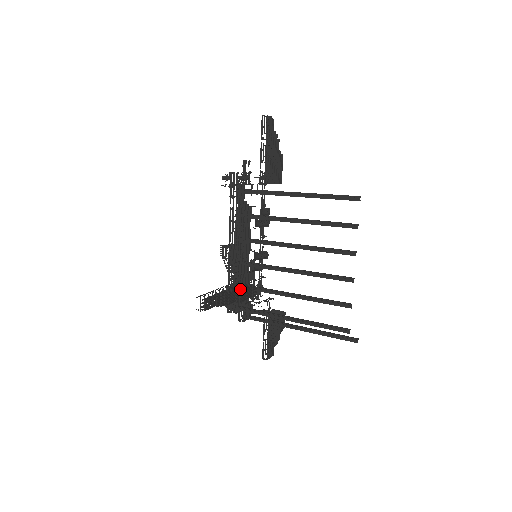
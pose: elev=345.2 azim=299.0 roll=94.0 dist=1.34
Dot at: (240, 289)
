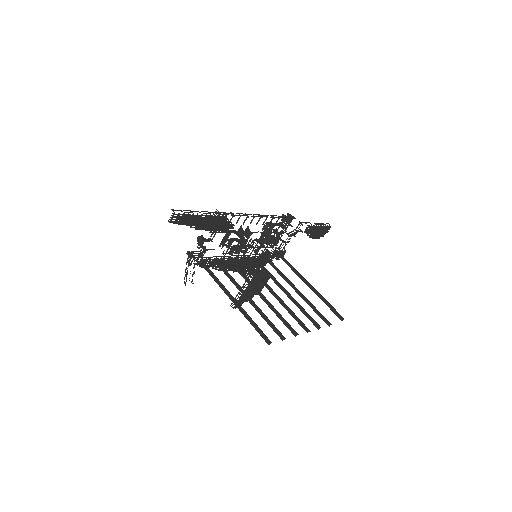
Dot at: occluded
